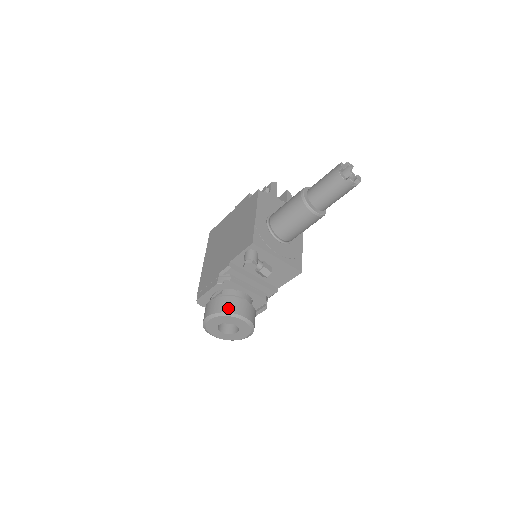
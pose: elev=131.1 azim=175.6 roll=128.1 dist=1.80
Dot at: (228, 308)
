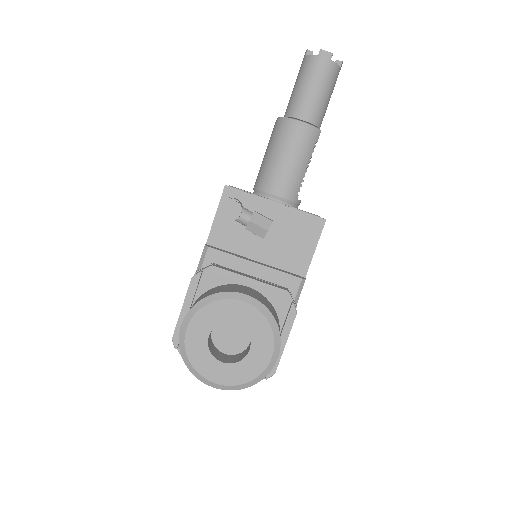
Dot at: (213, 292)
